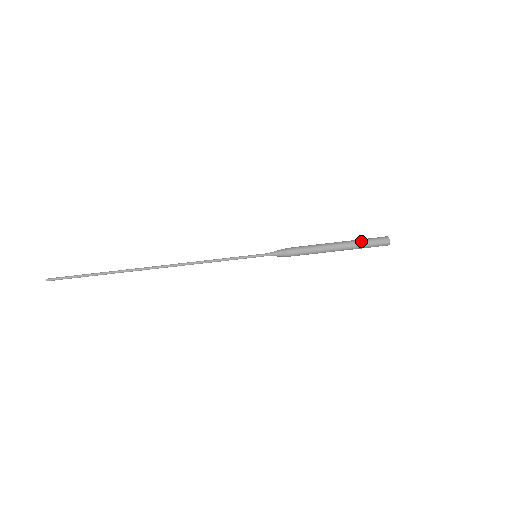
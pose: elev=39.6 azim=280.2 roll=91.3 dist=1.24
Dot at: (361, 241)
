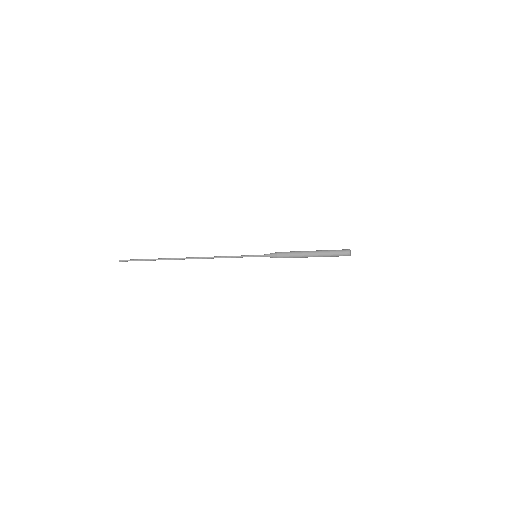
Dot at: (330, 250)
